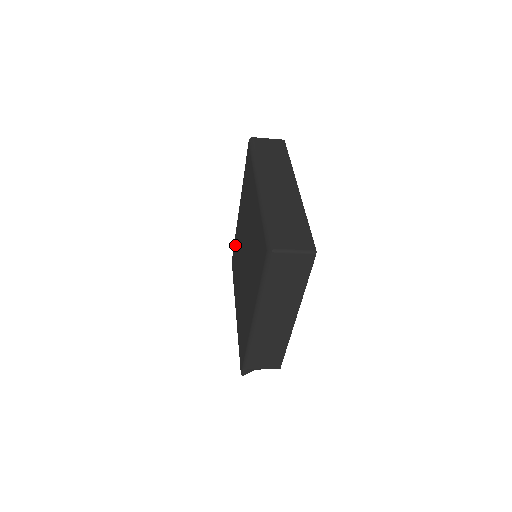
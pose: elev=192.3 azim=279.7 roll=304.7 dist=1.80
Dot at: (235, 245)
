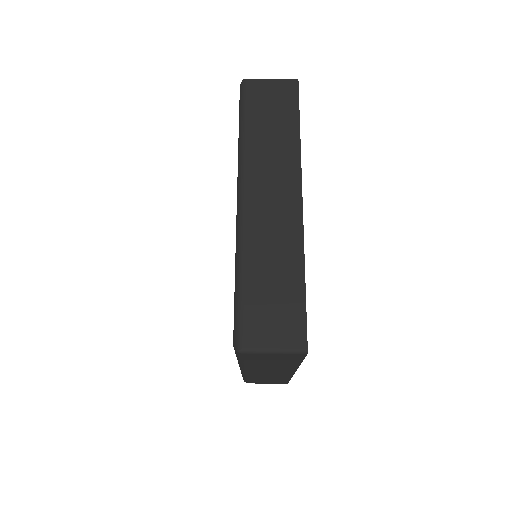
Dot at: occluded
